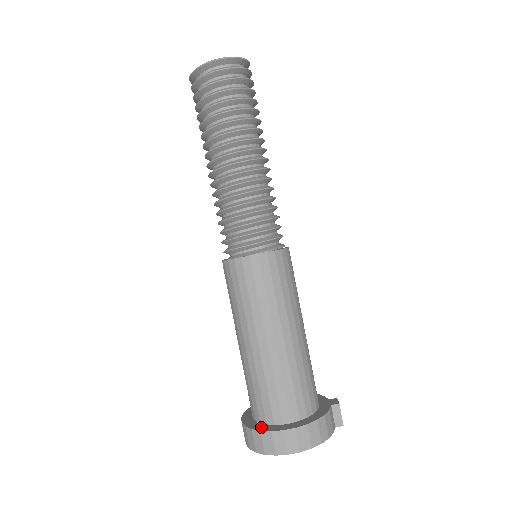
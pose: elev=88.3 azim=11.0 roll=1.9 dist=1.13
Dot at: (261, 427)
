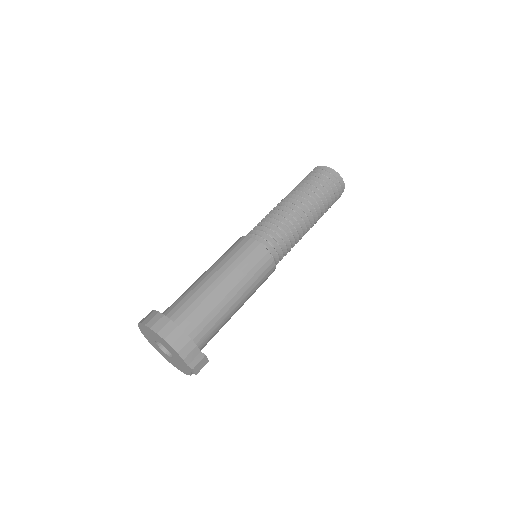
Dot at: occluded
